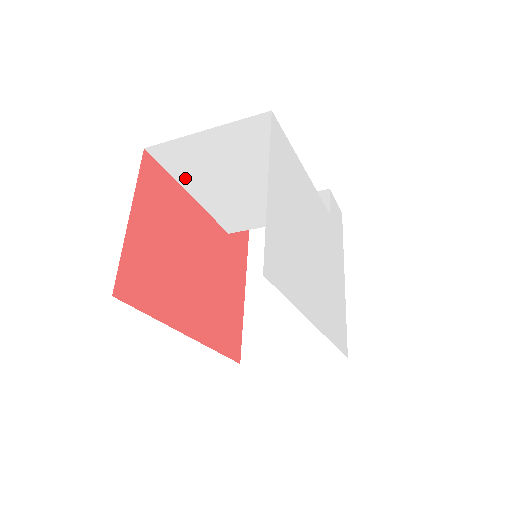
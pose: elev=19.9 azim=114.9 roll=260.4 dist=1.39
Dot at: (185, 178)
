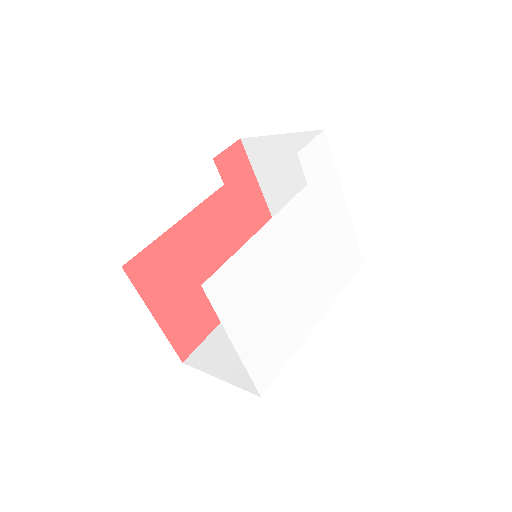
Dot at: occluded
